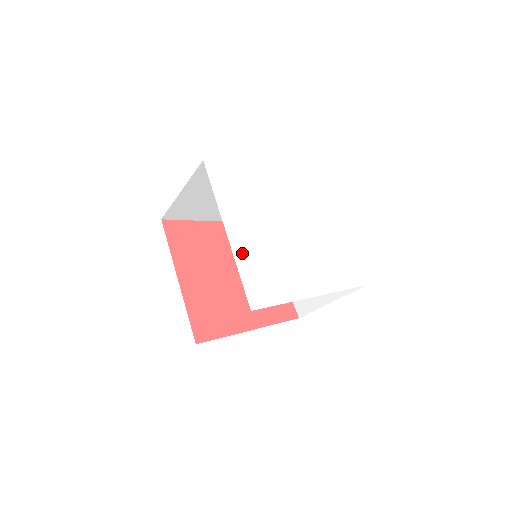
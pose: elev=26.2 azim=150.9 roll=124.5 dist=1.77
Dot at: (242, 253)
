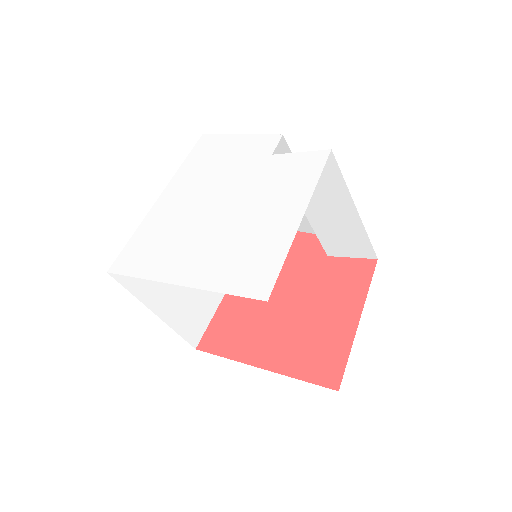
Dot at: (153, 218)
